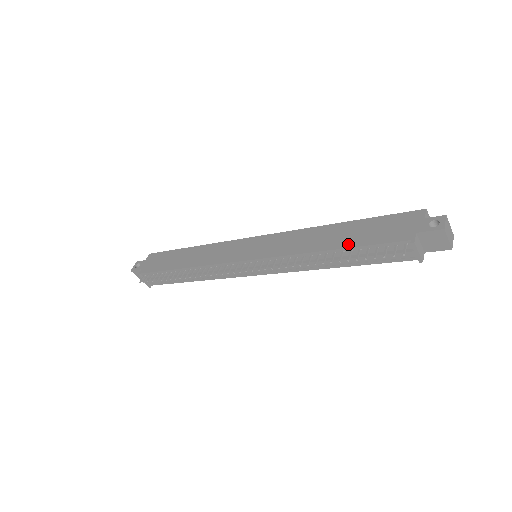
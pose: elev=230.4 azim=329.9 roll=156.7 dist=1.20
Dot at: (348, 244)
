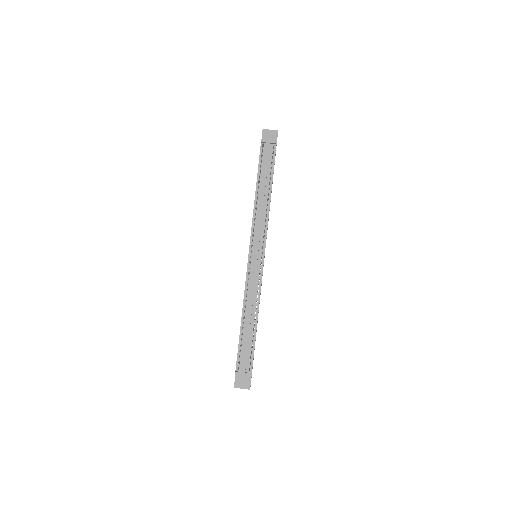
Dot at: (257, 179)
